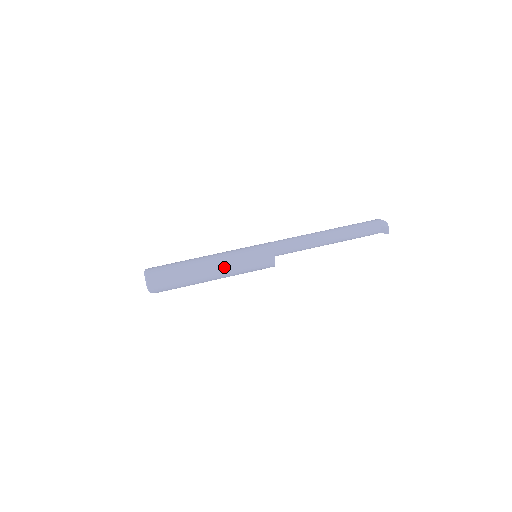
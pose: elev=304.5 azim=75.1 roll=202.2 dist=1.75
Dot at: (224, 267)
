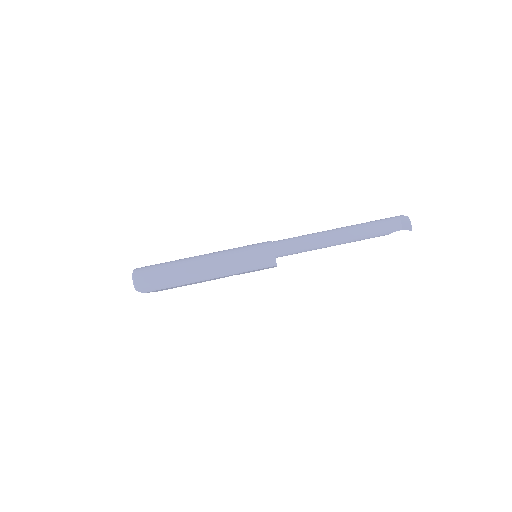
Dot at: (217, 262)
